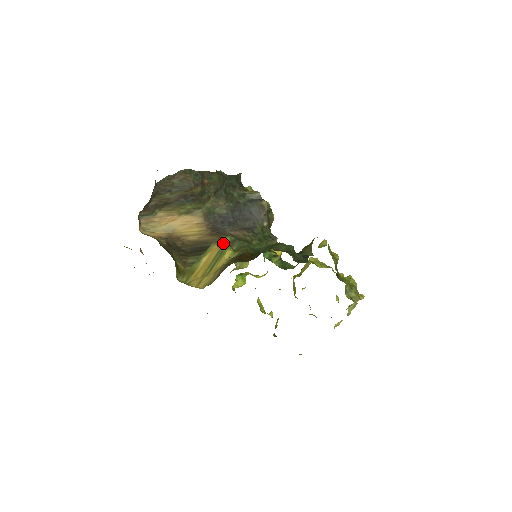
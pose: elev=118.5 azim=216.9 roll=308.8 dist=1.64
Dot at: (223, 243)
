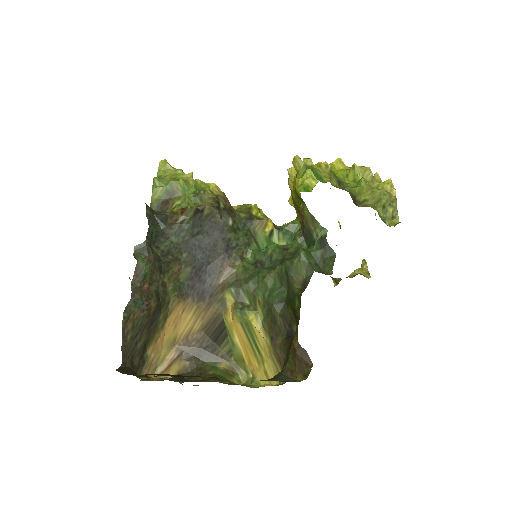
Dot at: (235, 313)
